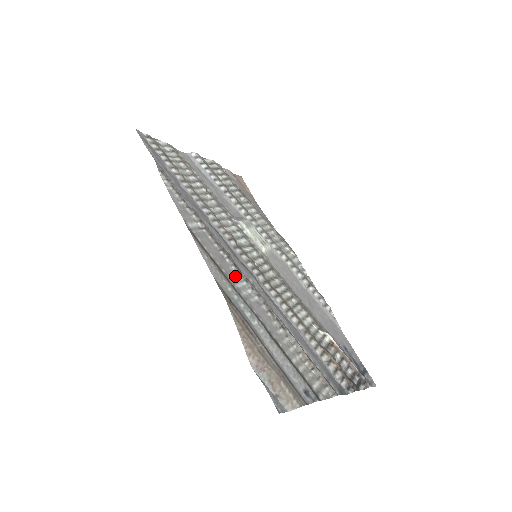
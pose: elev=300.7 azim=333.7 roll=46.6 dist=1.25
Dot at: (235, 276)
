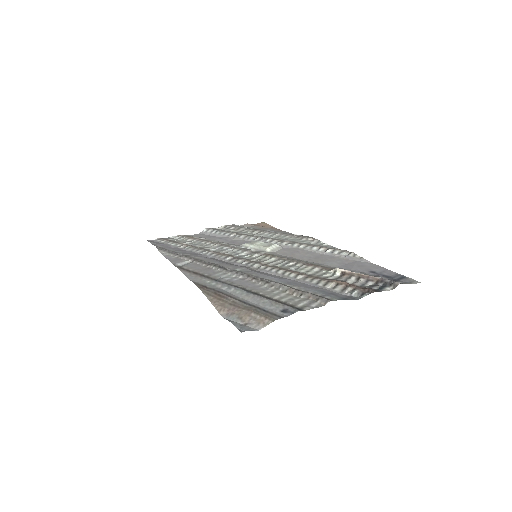
Dot at: (220, 273)
